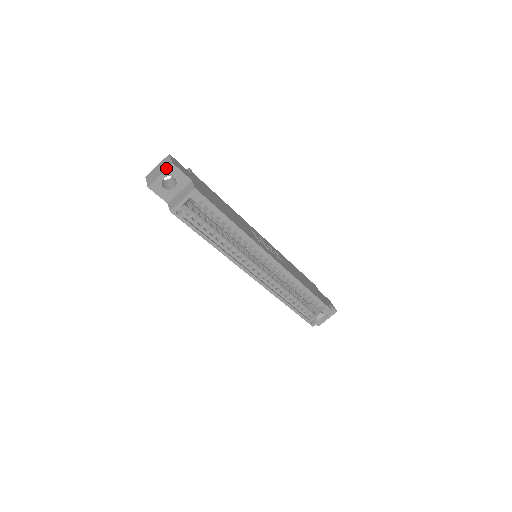
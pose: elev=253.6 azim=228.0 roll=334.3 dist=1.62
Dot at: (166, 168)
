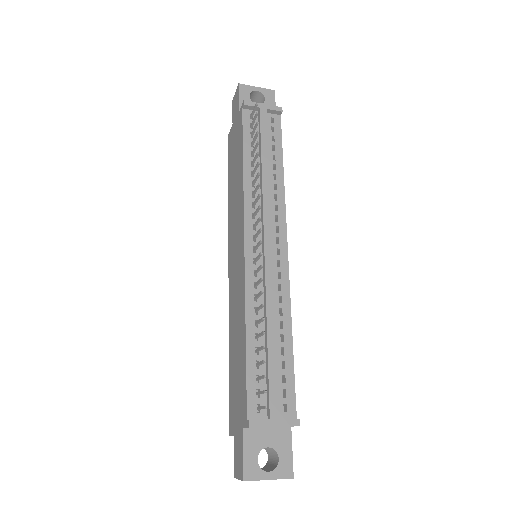
Dot at: occluded
